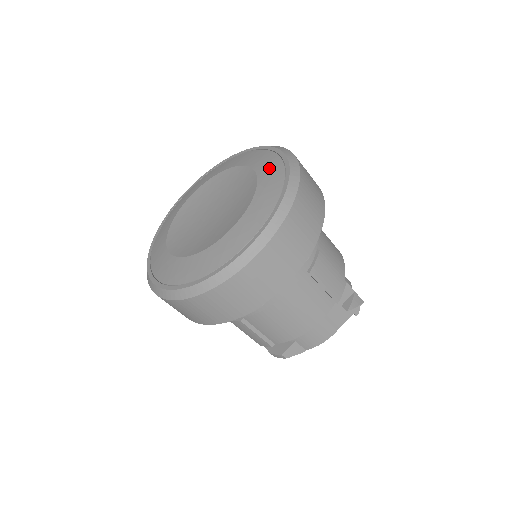
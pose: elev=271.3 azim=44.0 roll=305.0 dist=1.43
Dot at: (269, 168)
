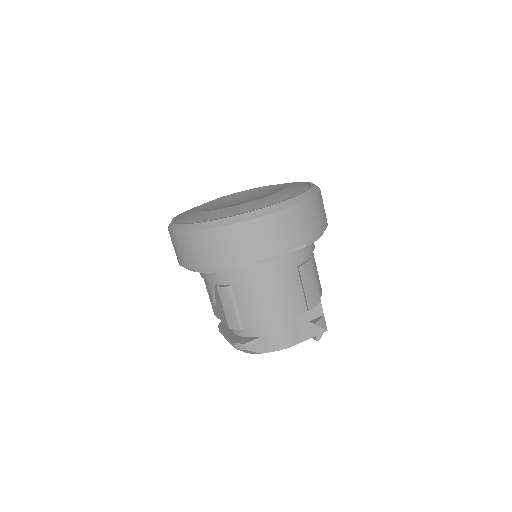
Dot at: (297, 184)
